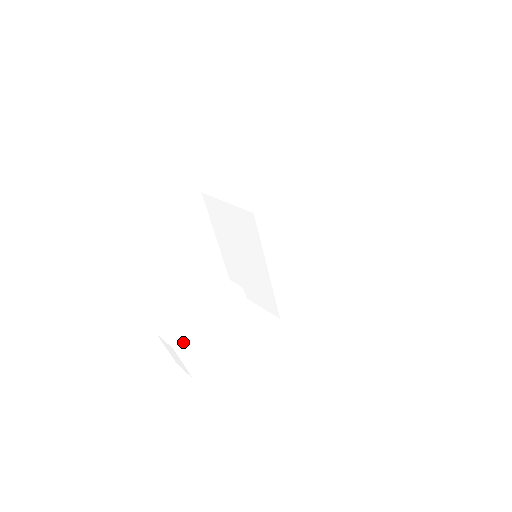
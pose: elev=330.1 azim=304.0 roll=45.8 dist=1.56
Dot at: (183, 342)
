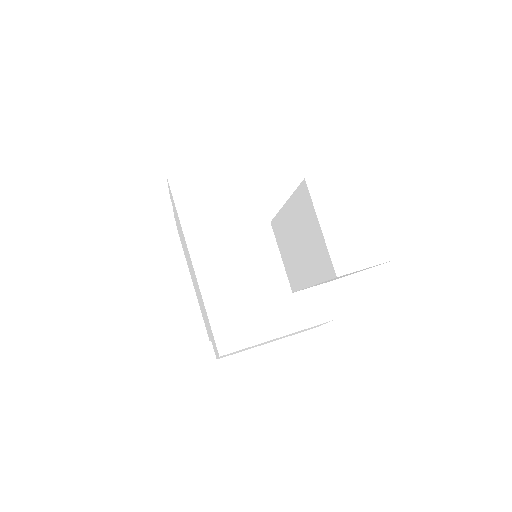
Dot at: occluded
